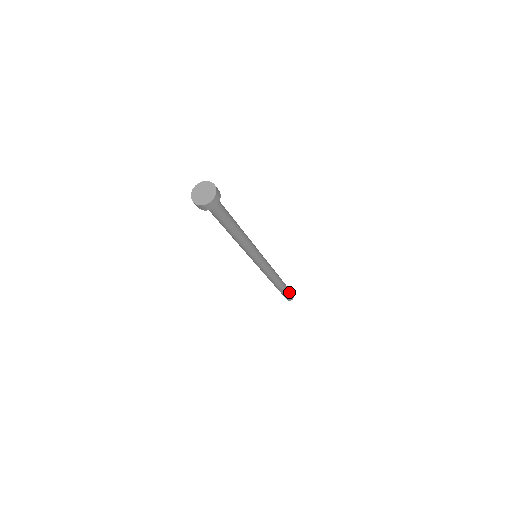
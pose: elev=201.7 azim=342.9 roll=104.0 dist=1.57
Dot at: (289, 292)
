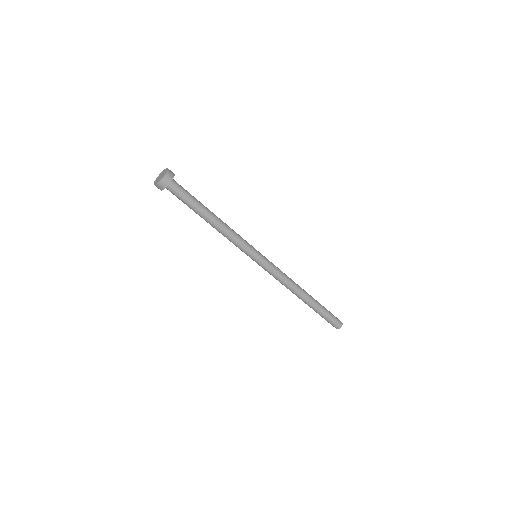
Dot at: (329, 312)
